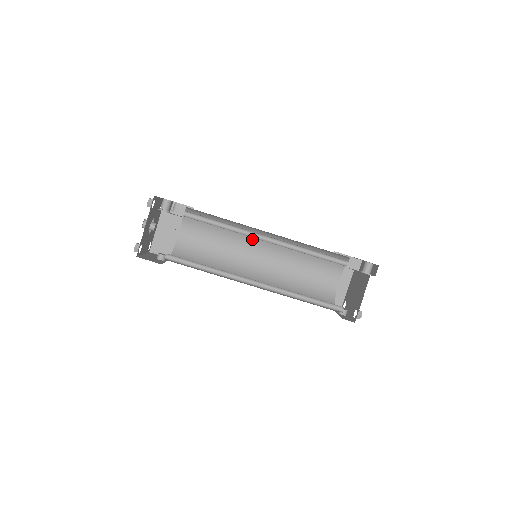
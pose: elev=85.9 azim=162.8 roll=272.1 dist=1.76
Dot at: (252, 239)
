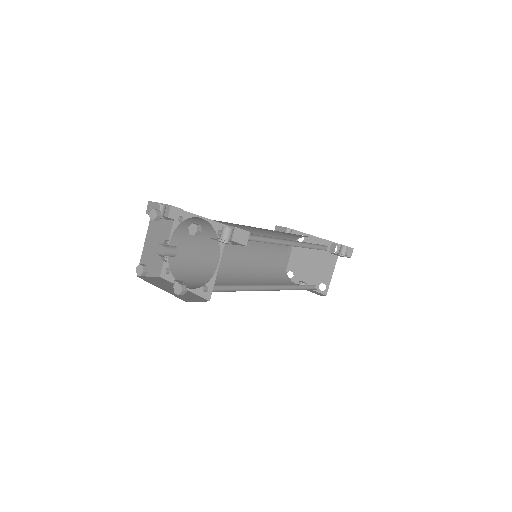
Dot at: occluded
